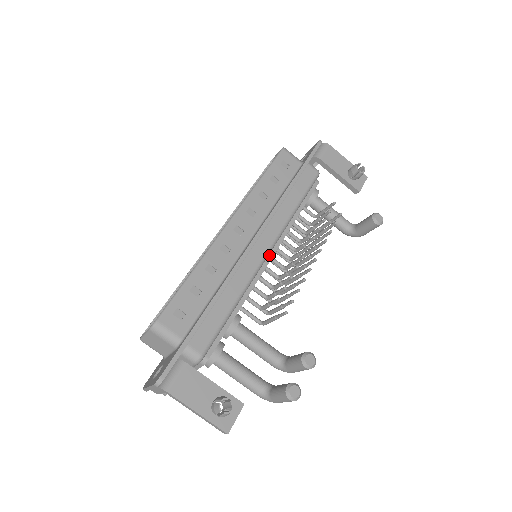
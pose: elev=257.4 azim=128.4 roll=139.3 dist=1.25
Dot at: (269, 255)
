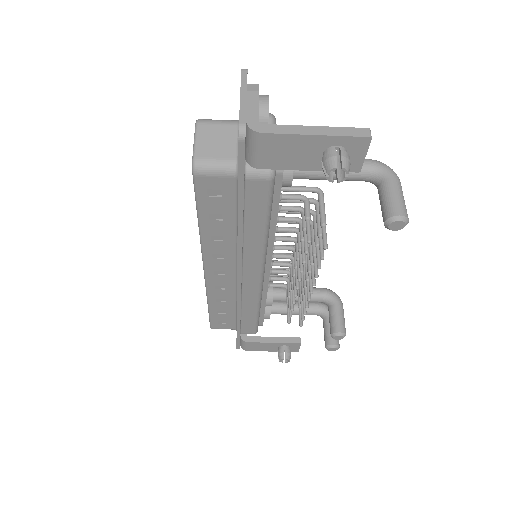
Dot at: (266, 268)
